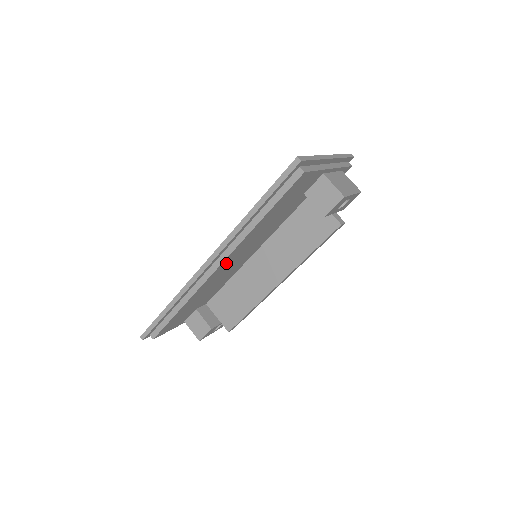
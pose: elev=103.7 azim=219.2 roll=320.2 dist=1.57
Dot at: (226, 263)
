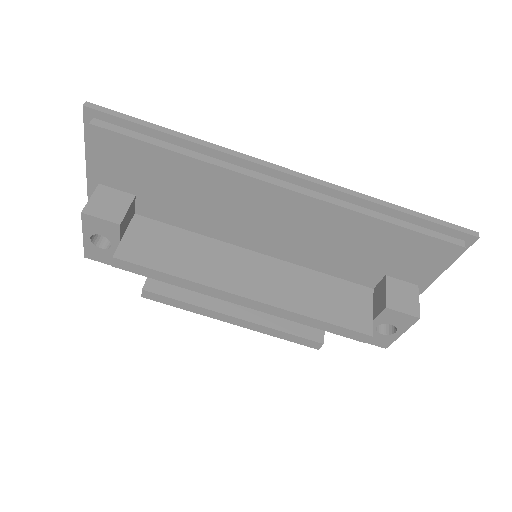
Dot at: (284, 202)
